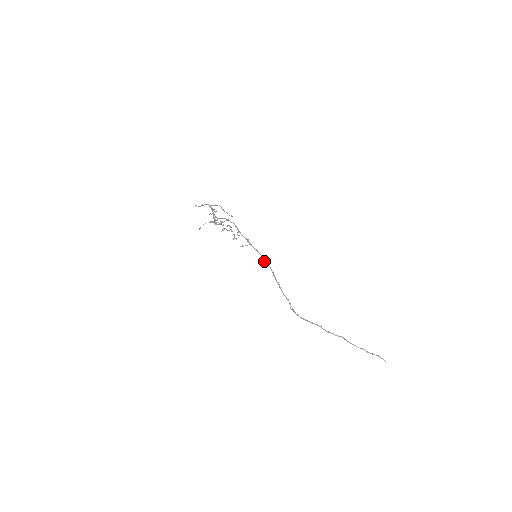
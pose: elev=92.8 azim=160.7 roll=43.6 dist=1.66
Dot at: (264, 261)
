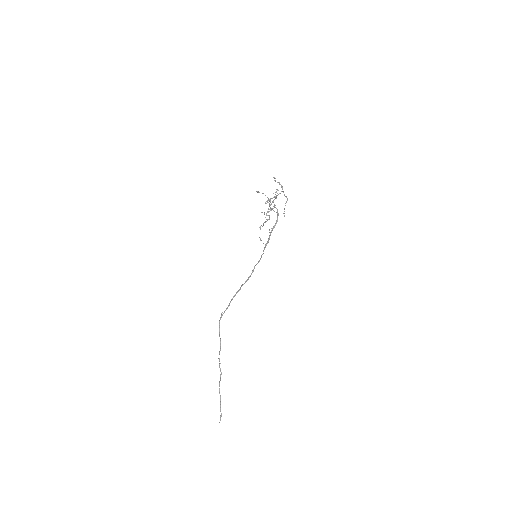
Dot at: occluded
